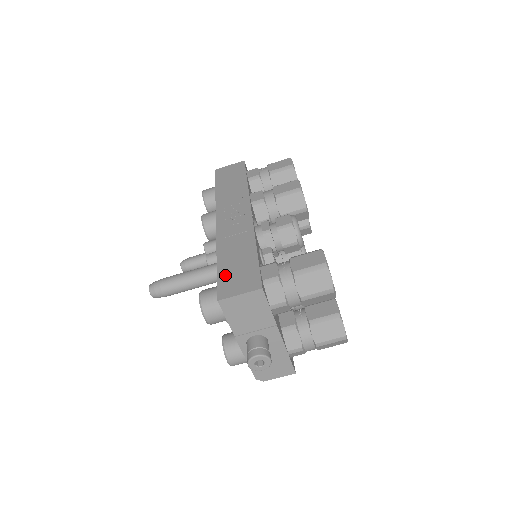
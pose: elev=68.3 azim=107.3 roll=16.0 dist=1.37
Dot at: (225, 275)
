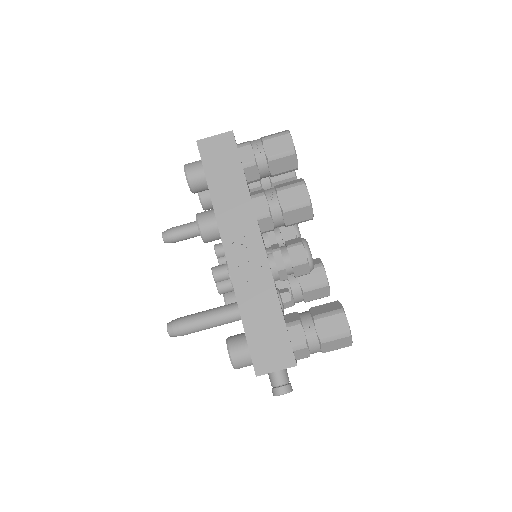
Dot at: (256, 342)
